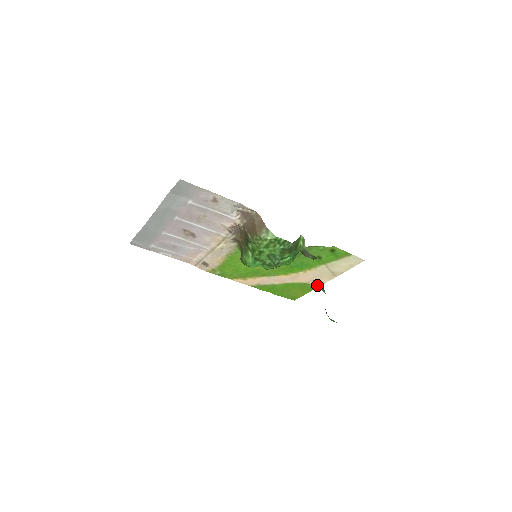
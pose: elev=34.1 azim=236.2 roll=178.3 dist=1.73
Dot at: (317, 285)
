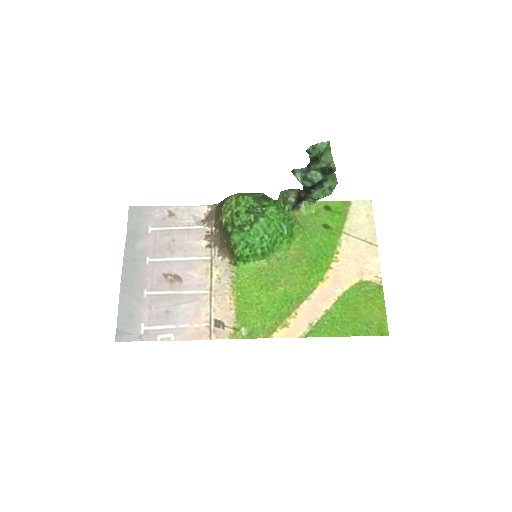
Dot at: (304, 179)
